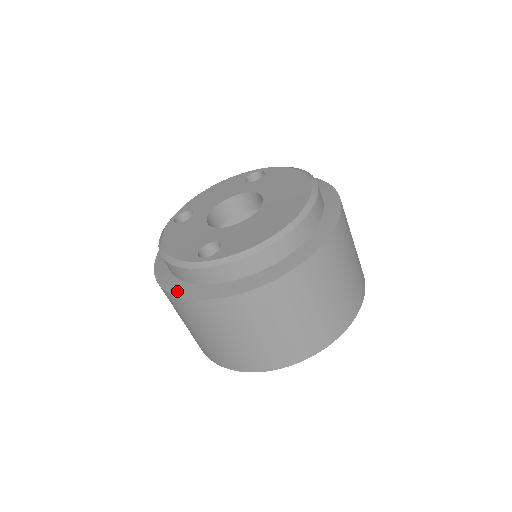
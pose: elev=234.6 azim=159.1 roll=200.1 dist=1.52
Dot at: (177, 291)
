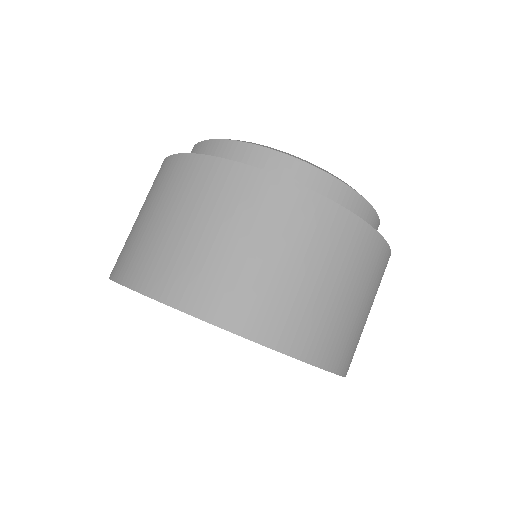
Dot at: occluded
